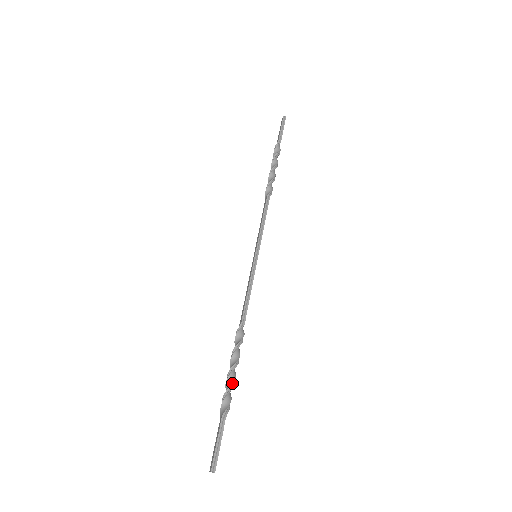
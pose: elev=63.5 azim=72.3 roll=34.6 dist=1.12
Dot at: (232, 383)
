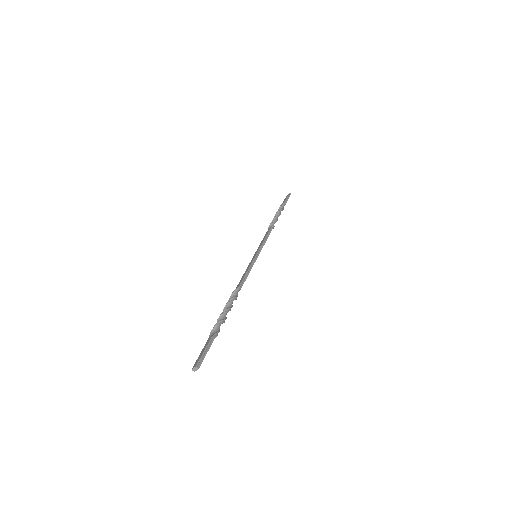
Dot at: (224, 319)
